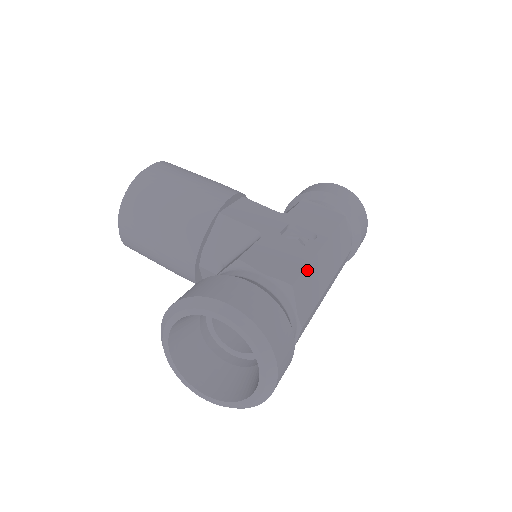
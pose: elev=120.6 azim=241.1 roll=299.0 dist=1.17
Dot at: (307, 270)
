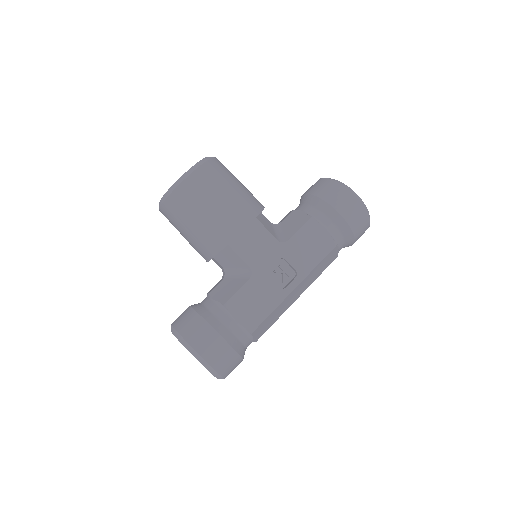
Dot at: (271, 315)
